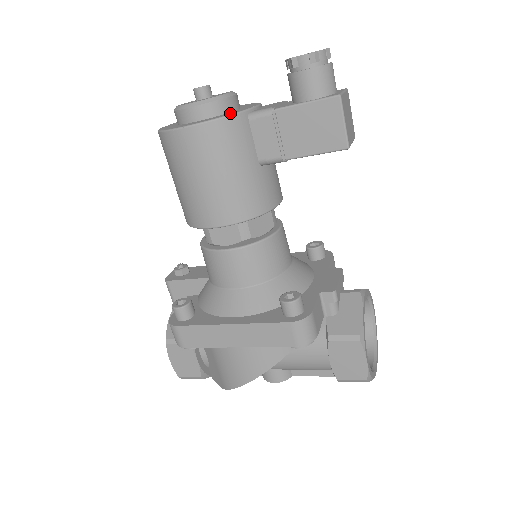
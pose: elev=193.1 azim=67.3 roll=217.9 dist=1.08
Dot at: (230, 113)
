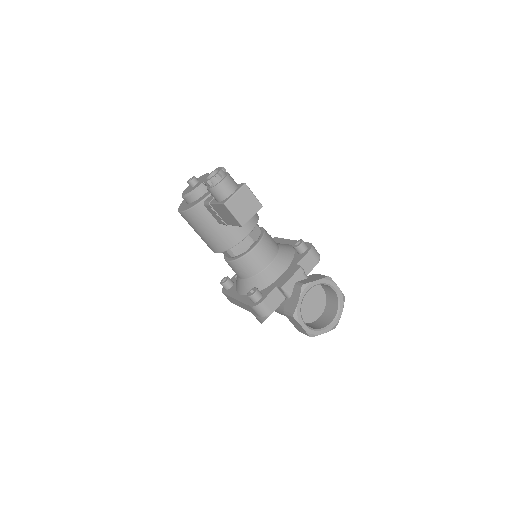
Dot at: (196, 203)
